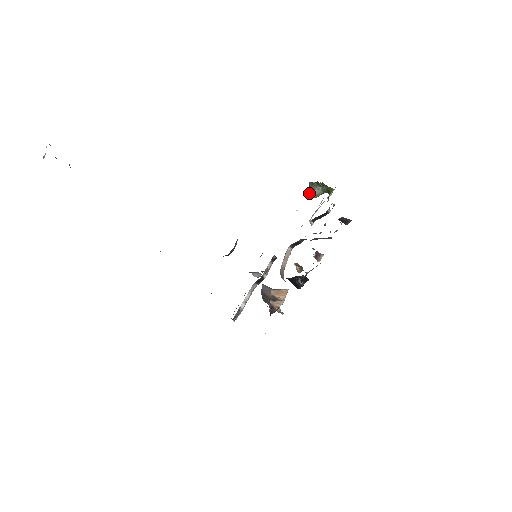
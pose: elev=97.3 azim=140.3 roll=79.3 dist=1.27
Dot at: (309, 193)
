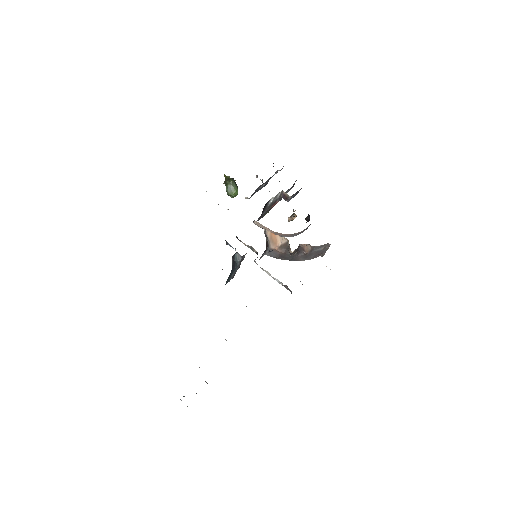
Dot at: (233, 197)
